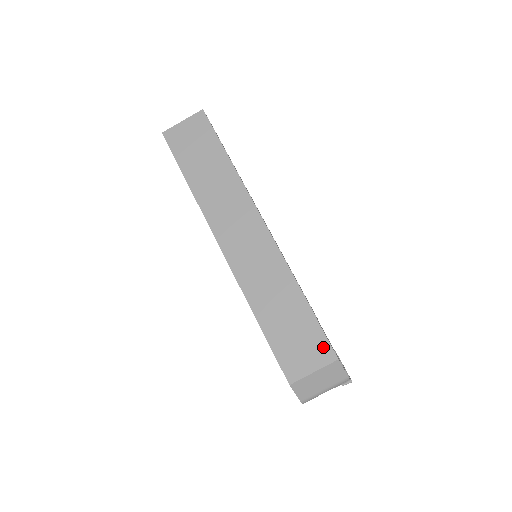
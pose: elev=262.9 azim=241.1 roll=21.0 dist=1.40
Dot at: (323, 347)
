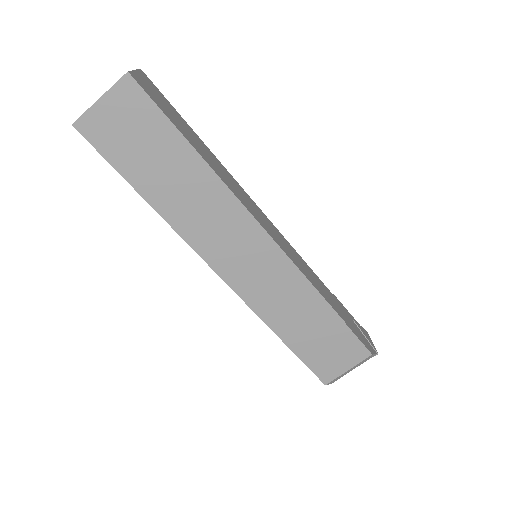
Dot at: (356, 348)
